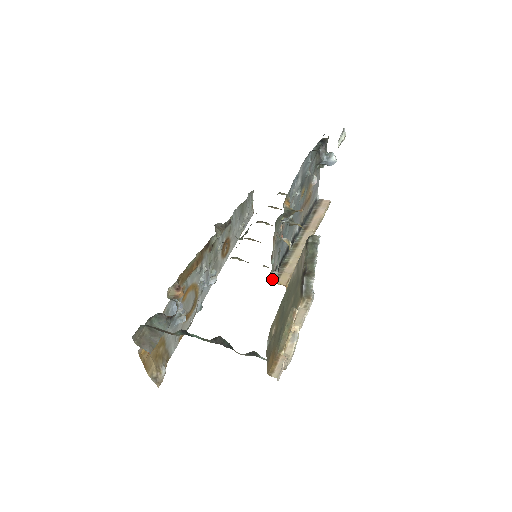
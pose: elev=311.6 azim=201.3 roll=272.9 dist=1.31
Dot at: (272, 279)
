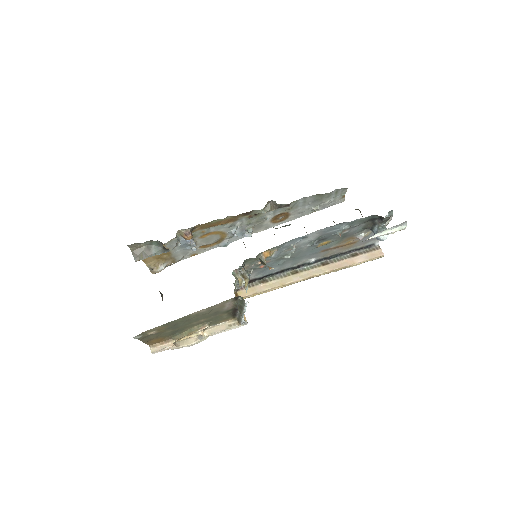
Dot at: occluded
